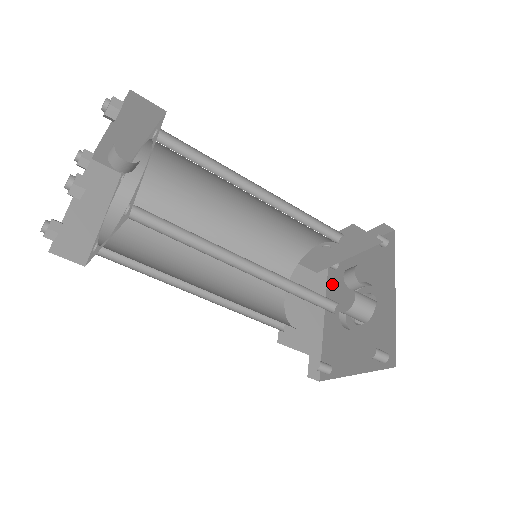
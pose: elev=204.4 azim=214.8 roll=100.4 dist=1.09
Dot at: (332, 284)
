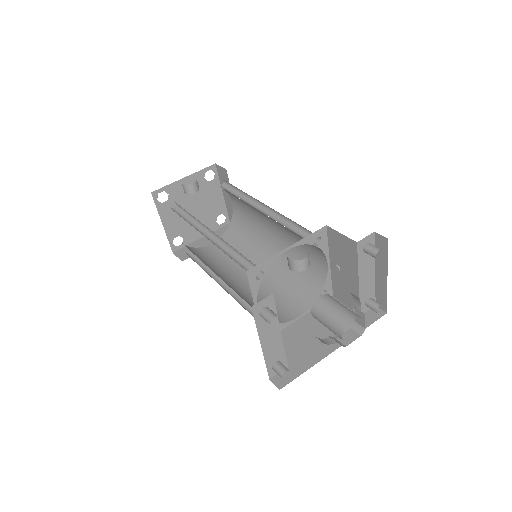
Dot at: occluded
